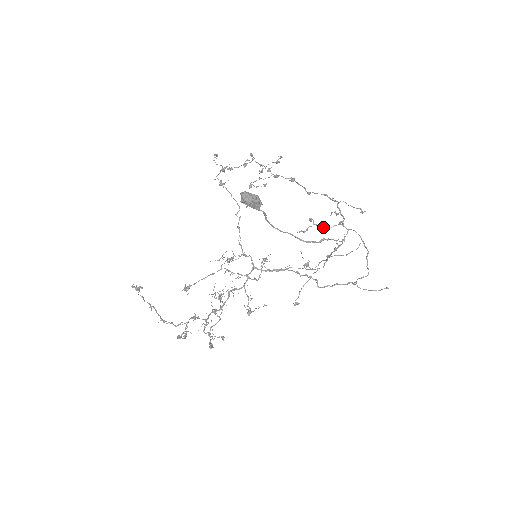
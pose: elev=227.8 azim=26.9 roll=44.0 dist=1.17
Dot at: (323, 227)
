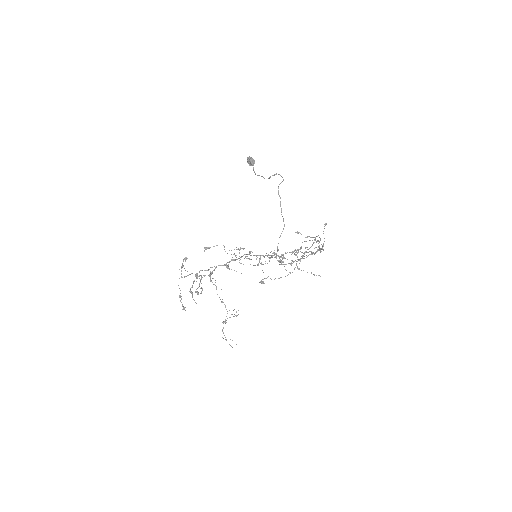
Dot at: occluded
